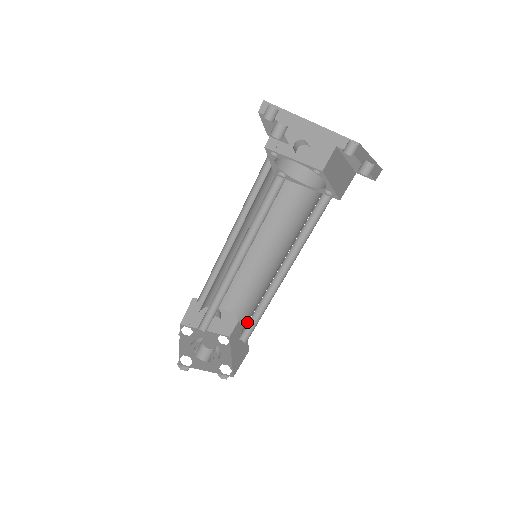
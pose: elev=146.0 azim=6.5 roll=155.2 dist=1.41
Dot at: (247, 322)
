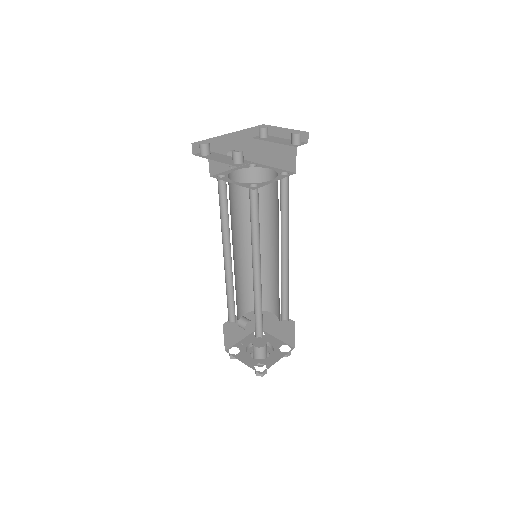
Dot at: (275, 305)
